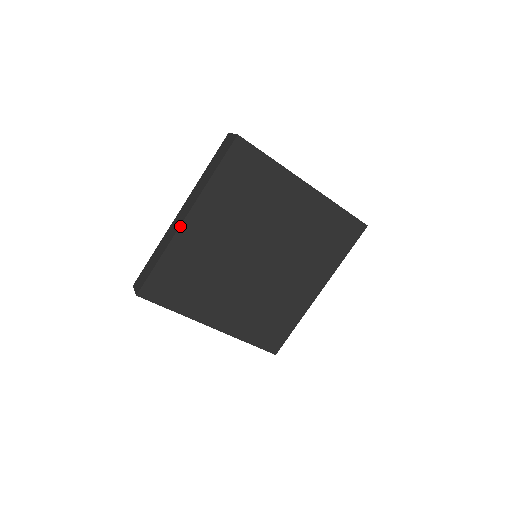
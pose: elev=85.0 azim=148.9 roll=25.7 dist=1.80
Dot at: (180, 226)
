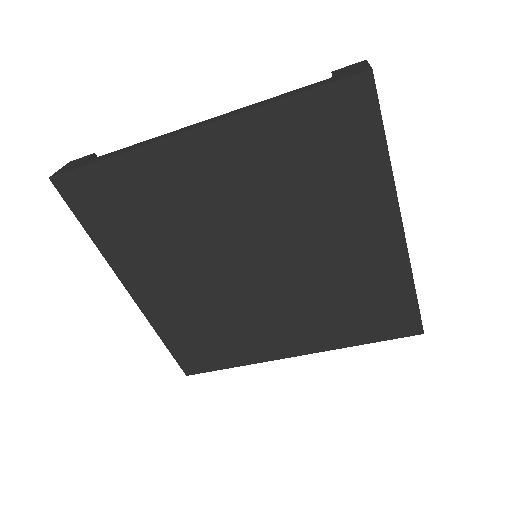
Dot at: (136, 303)
